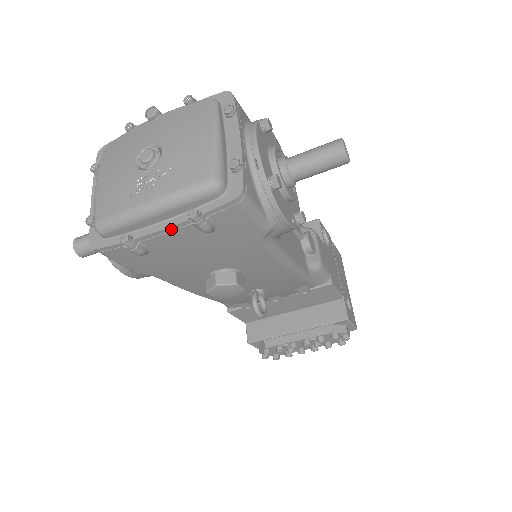
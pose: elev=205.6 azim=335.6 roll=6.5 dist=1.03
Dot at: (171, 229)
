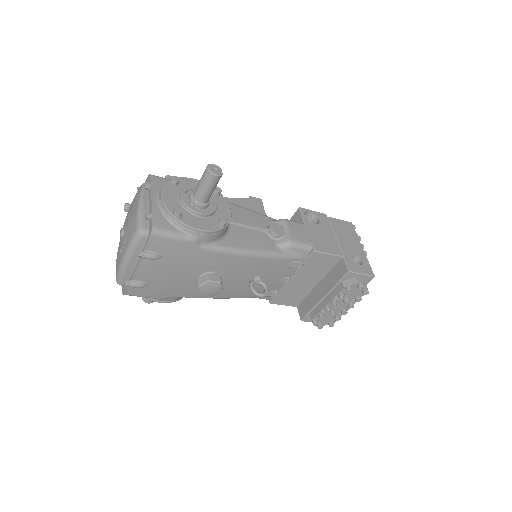
Dot at: (140, 266)
